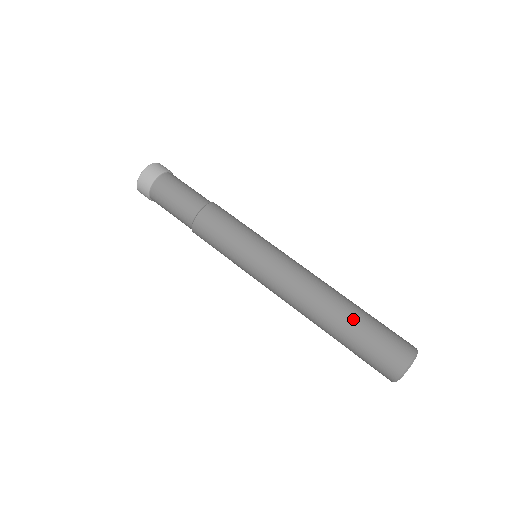
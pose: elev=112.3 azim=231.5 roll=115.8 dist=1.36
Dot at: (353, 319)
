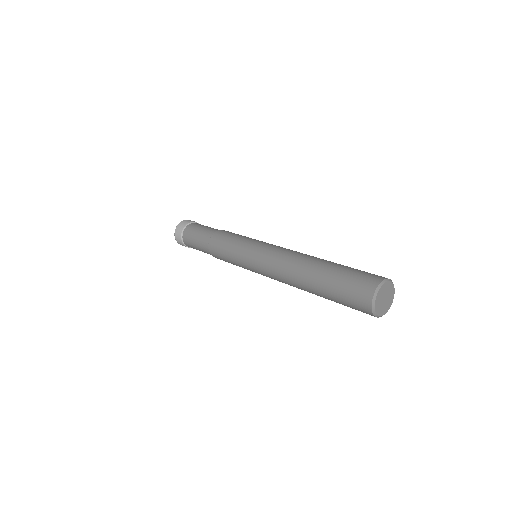
Dot at: (326, 268)
